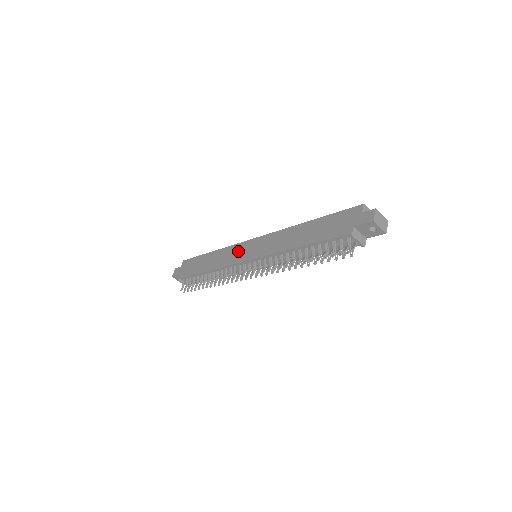
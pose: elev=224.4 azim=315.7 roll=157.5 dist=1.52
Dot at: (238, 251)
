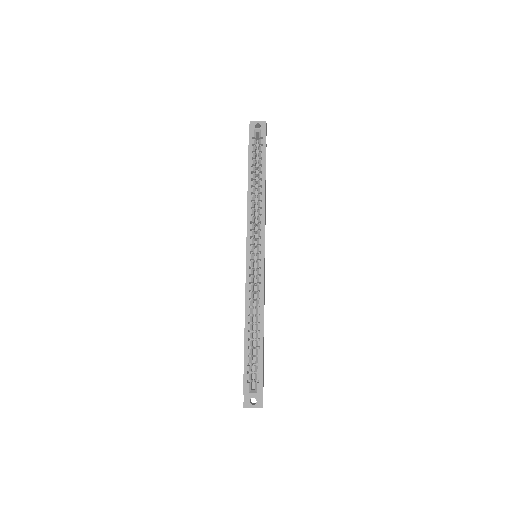
Dot at: occluded
